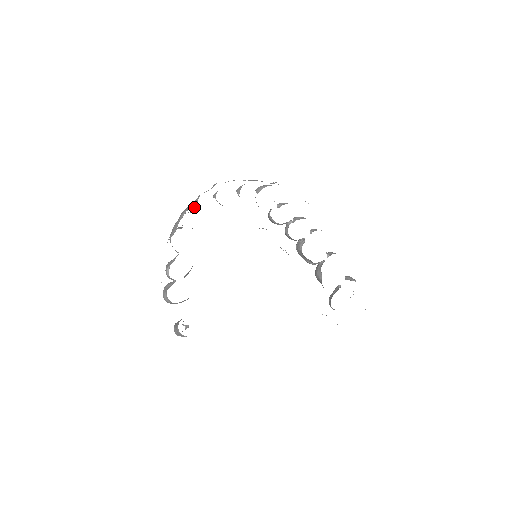
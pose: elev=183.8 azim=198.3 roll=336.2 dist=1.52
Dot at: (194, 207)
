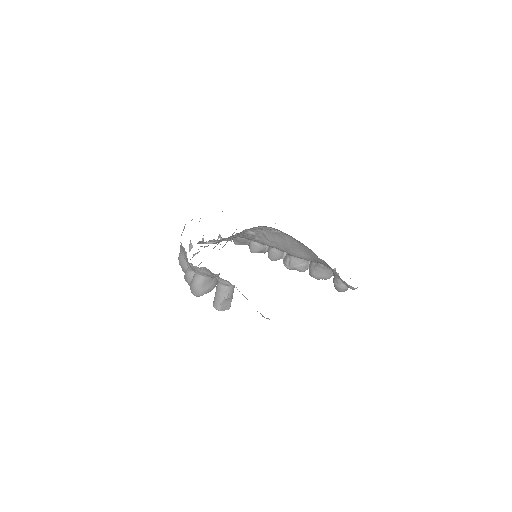
Dot at: (190, 245)
